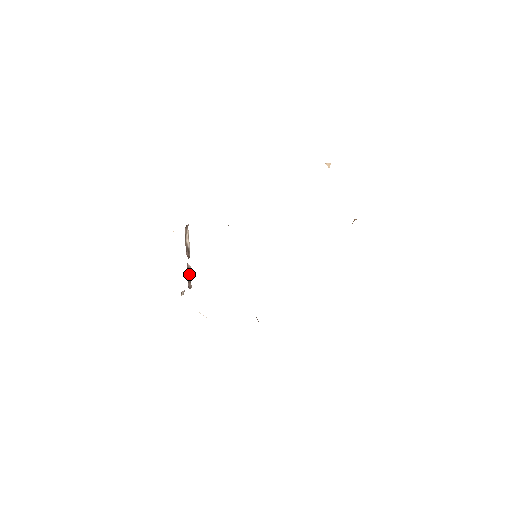
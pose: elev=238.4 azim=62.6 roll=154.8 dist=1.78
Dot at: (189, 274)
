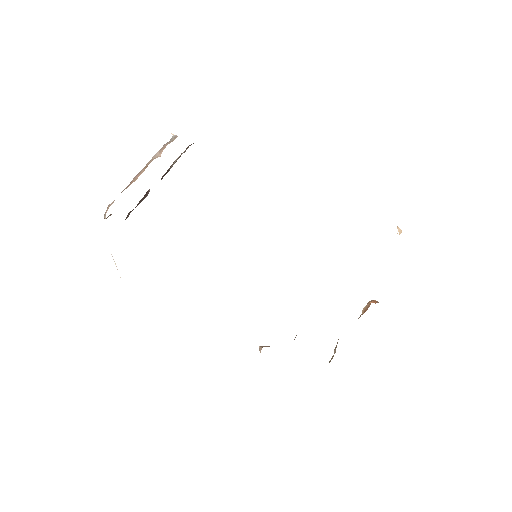
Dot at: (140, 201)
